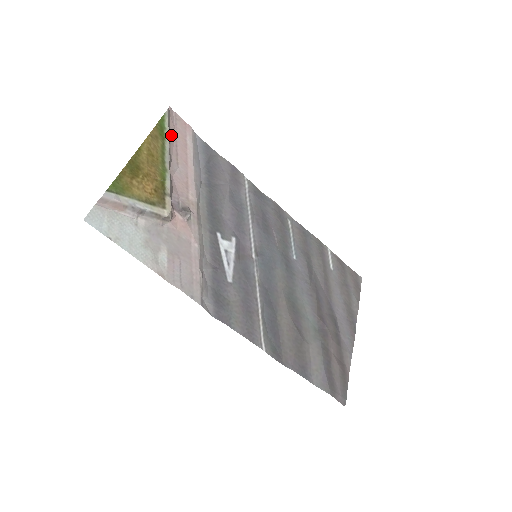
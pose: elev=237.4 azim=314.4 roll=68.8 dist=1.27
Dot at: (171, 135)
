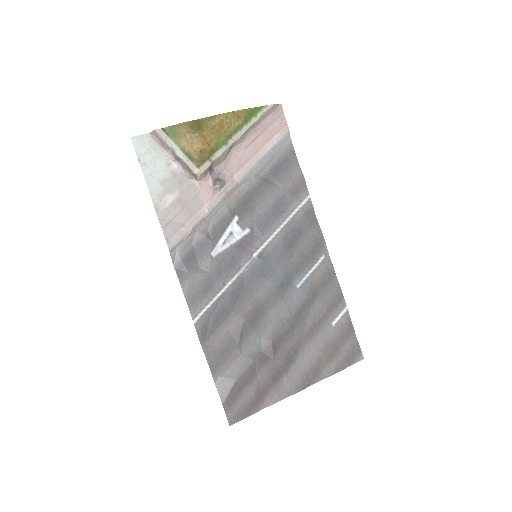
Dot at: (261, 124)
